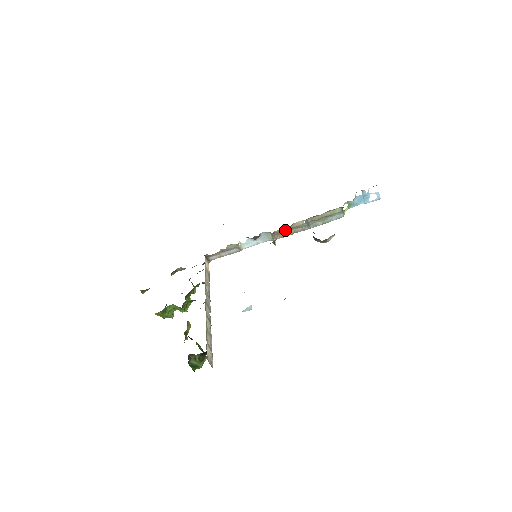
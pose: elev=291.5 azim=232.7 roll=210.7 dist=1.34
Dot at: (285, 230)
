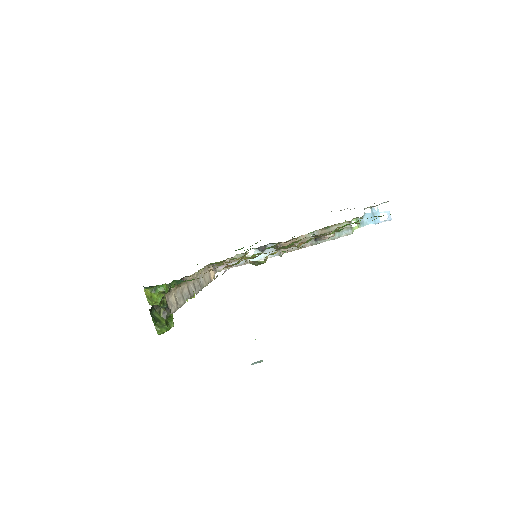
Dot at: occluded
